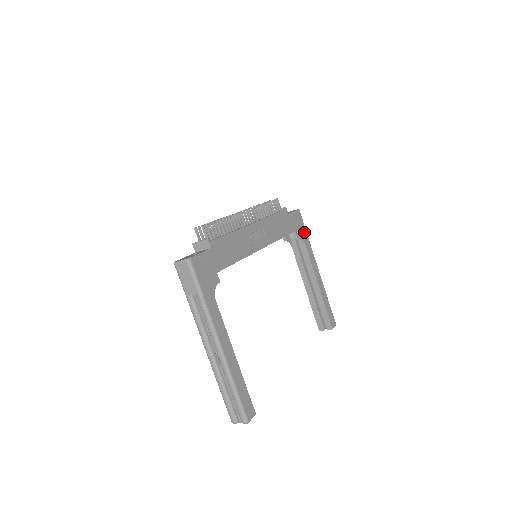
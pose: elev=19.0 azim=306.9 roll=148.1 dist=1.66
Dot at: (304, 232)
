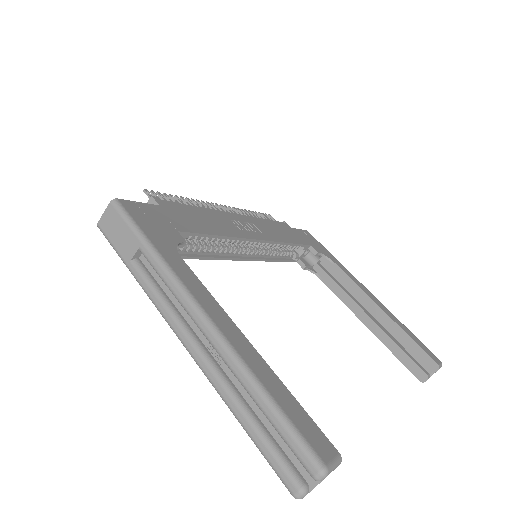
Dot at: (326, 251)
